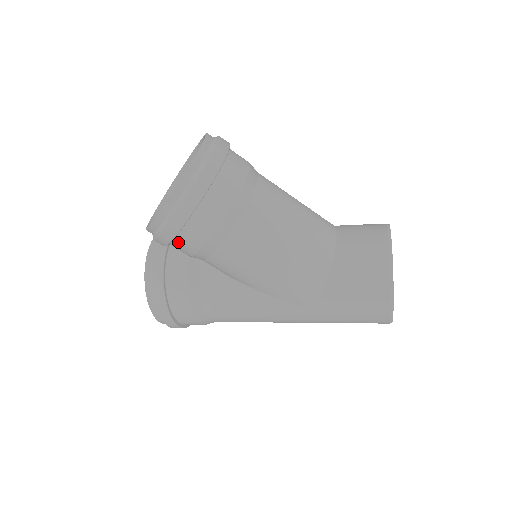
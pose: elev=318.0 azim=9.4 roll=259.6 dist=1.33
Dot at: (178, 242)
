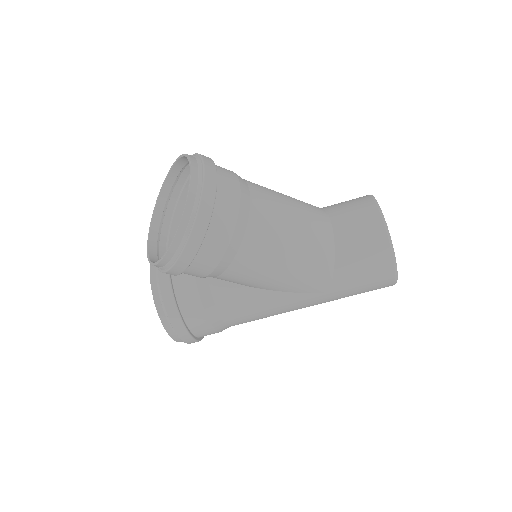
Dot at: (189, 270)
